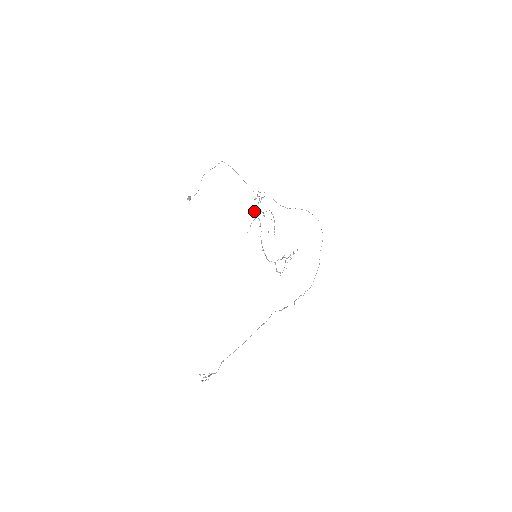
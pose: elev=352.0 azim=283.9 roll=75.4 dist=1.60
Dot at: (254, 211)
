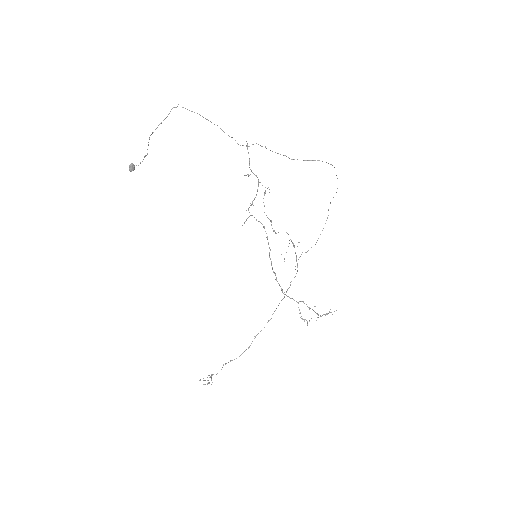
Dot at: (251, 204)
